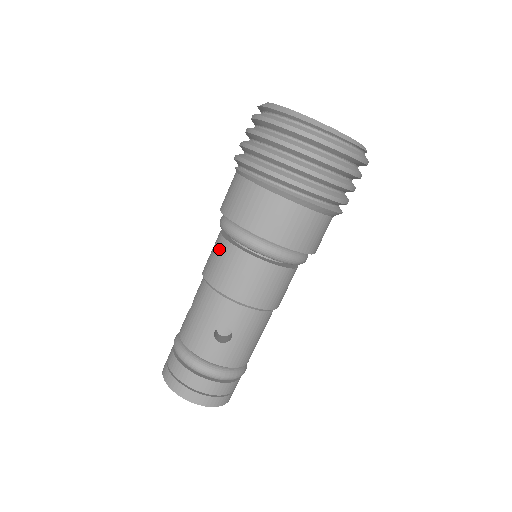
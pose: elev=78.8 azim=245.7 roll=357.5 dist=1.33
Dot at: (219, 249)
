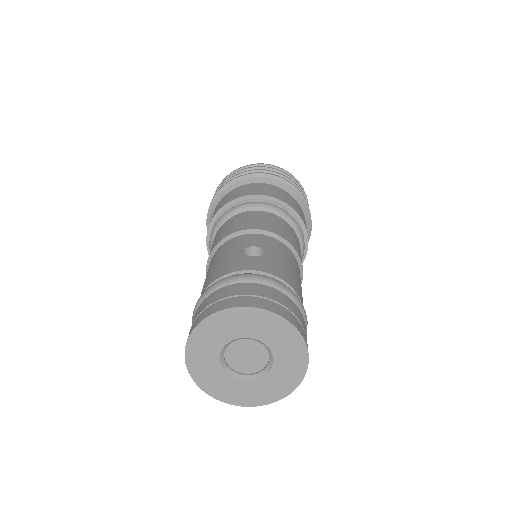
Dot at: (217, 234)
